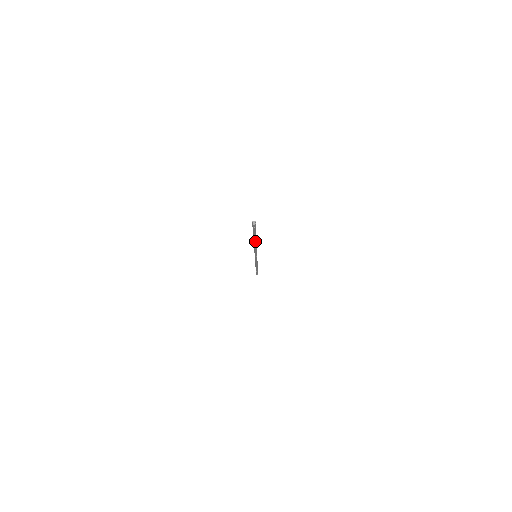
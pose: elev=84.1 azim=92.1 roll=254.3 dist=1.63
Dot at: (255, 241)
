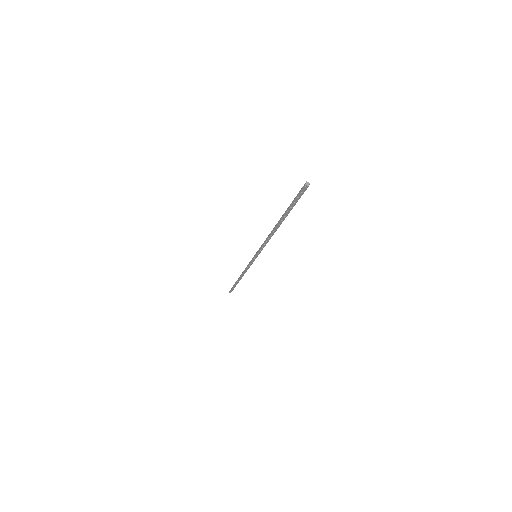
Dot at: (280, 223)
